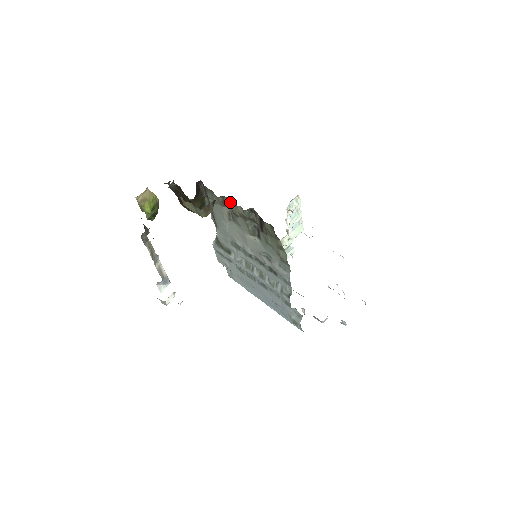
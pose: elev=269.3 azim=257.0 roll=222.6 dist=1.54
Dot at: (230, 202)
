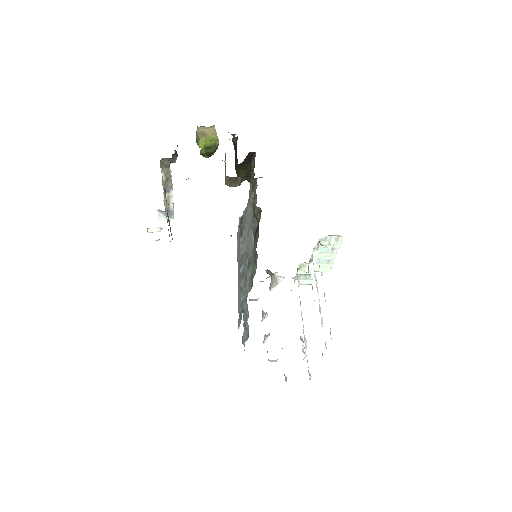
Dot at: occluded
